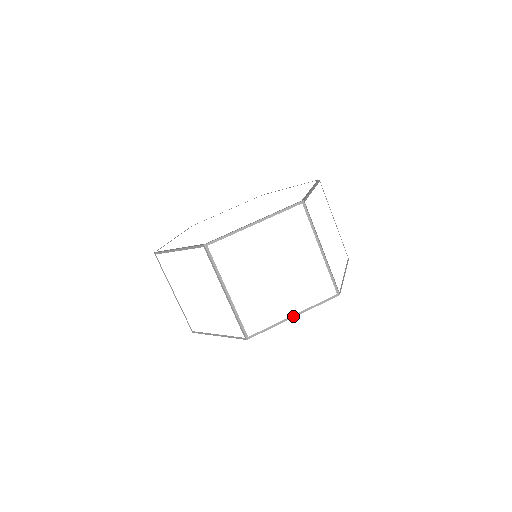
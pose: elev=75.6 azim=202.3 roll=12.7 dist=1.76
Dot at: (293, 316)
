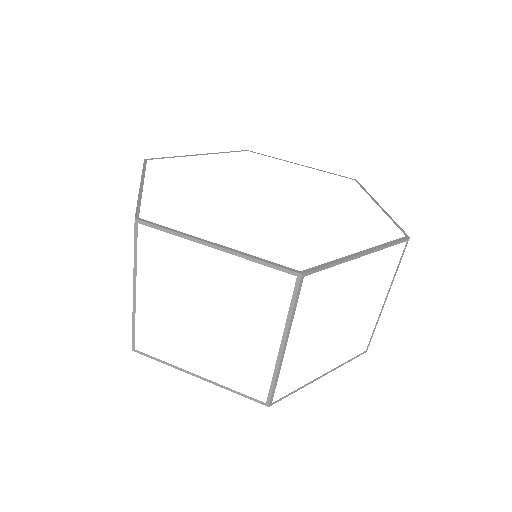
Dot at: (322, 375)
